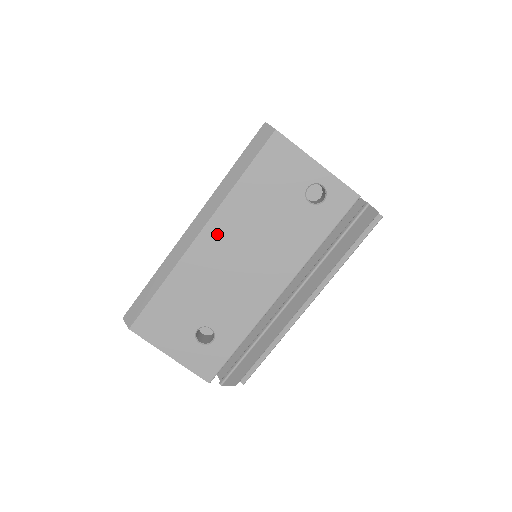
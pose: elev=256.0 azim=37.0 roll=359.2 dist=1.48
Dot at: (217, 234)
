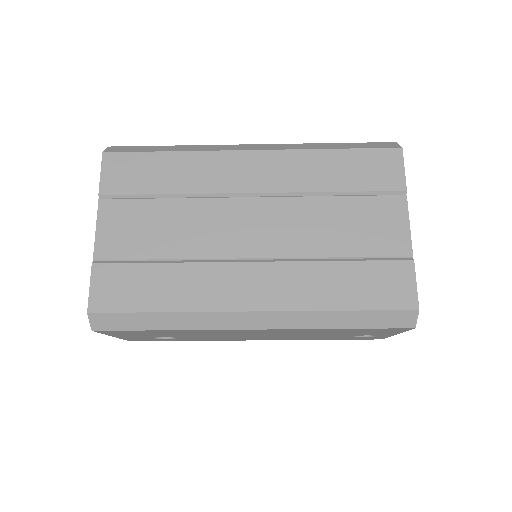
Dot at: (268, 331)
